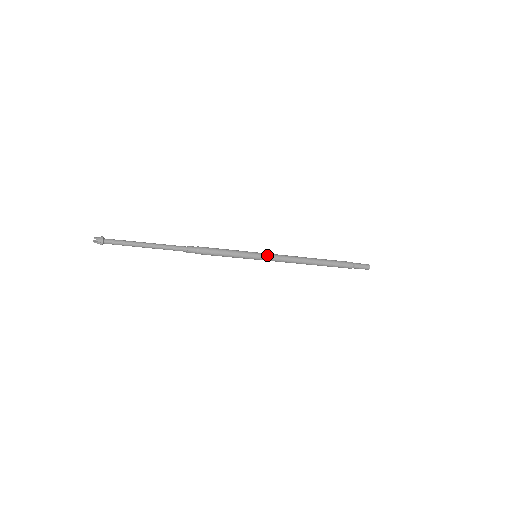
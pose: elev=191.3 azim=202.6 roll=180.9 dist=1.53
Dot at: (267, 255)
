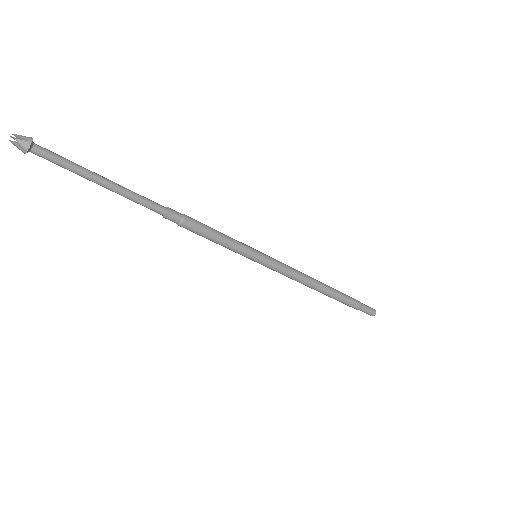
Dot at: (271, 262)
